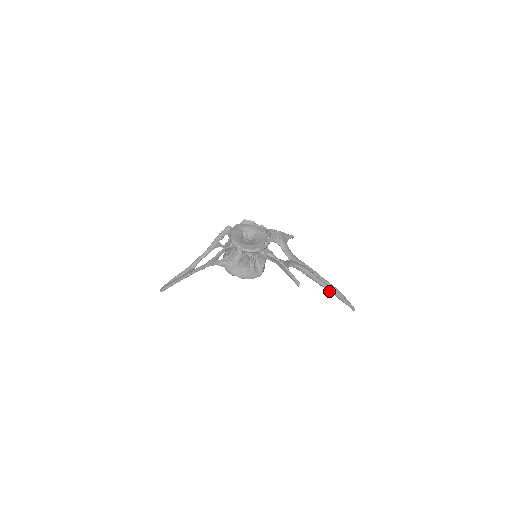
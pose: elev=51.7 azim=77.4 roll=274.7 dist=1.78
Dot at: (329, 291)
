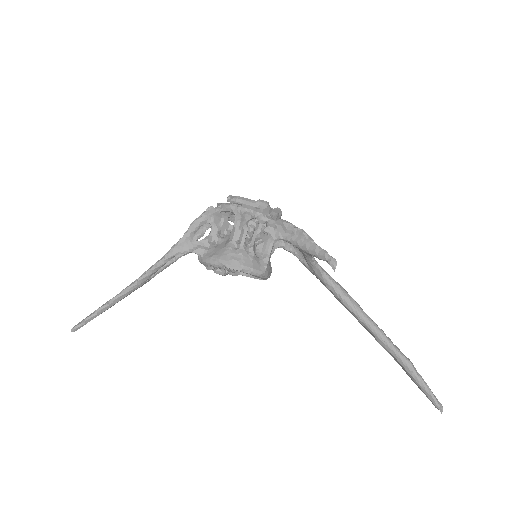
Dot at: (388, 347)
